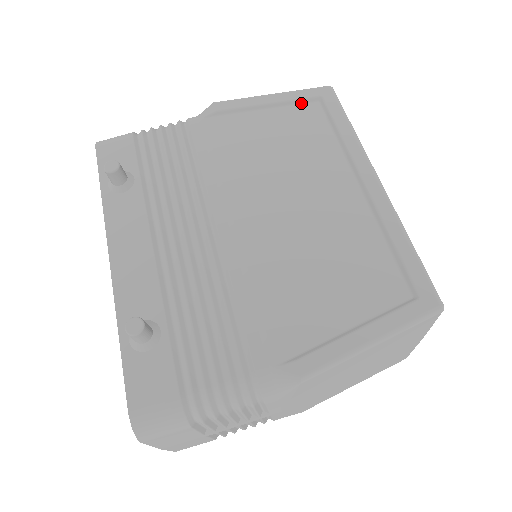
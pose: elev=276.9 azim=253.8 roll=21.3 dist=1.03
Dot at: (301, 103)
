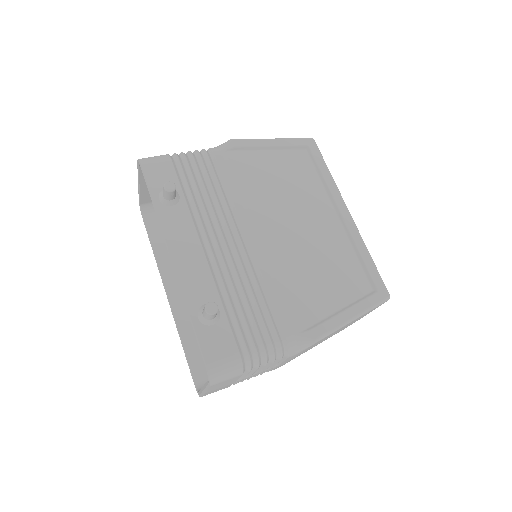
Dot at: (294, 149)
